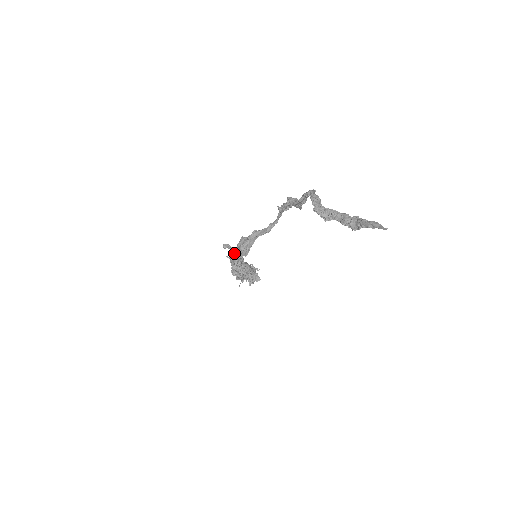
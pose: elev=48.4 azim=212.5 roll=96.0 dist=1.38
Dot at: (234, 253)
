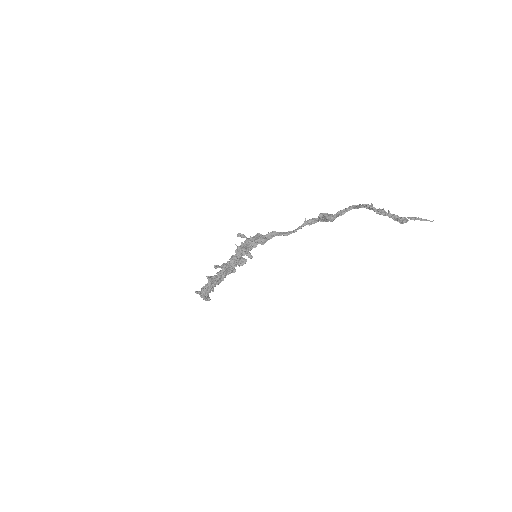
Dot at: (252, 239)
